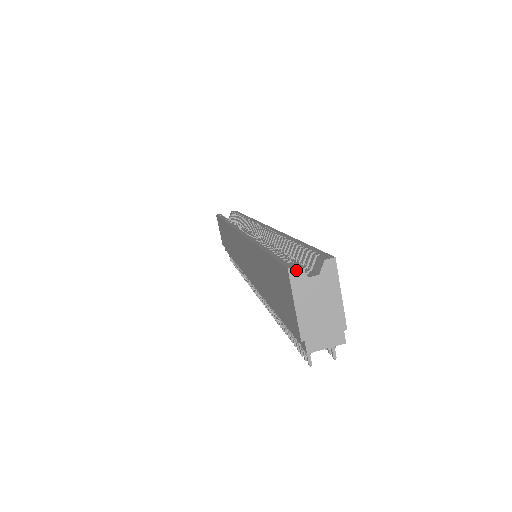
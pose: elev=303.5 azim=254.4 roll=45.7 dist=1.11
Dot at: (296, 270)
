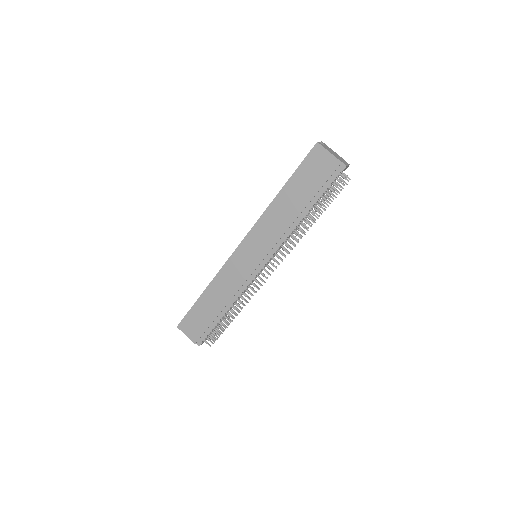
Dot at: (319, 143)
